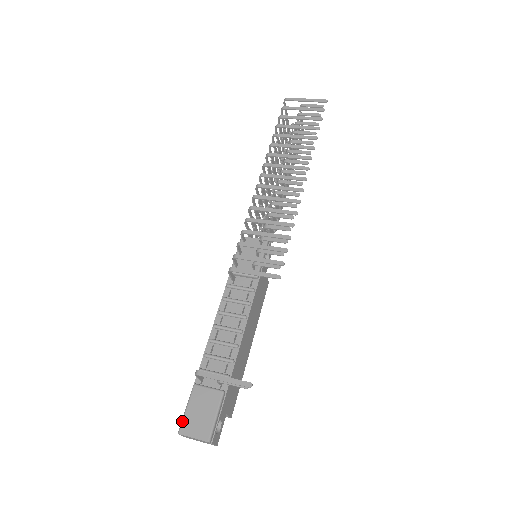
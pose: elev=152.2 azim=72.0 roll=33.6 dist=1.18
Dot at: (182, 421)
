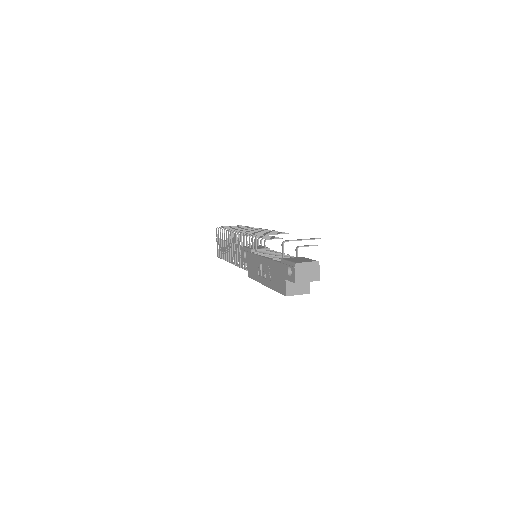
Dot at: (292, 262)
